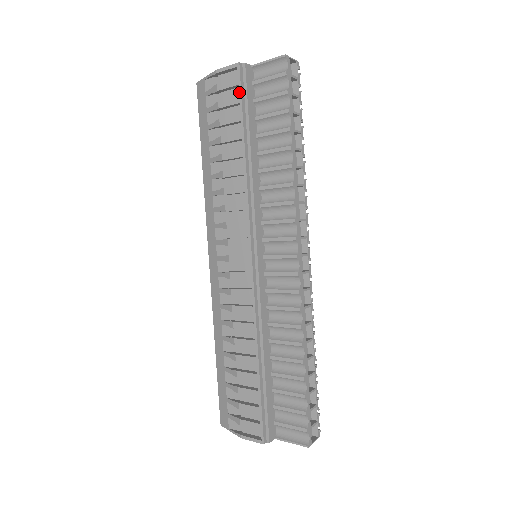
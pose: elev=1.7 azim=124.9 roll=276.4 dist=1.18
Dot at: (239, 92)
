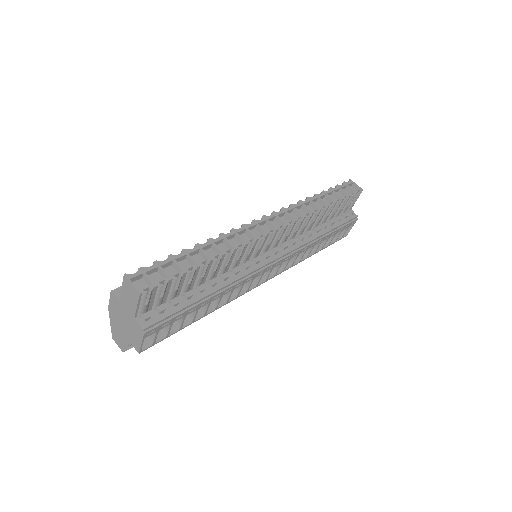
Dot at: occluded
